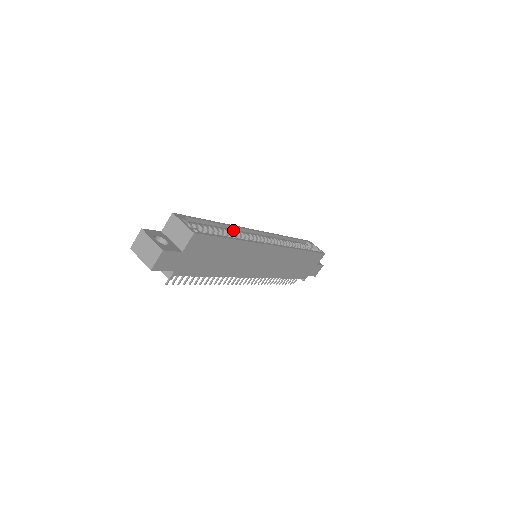
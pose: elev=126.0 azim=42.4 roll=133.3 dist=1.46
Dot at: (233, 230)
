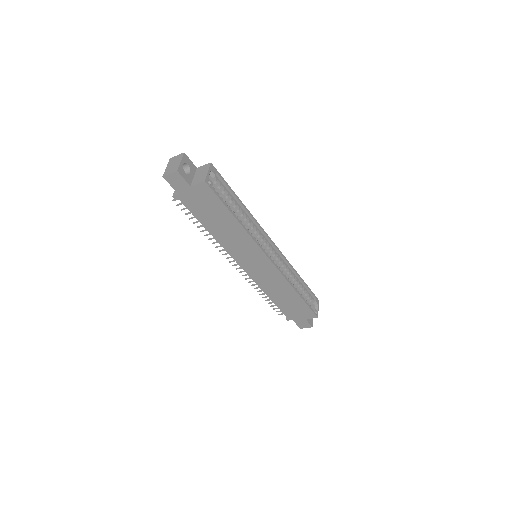
Dot at: (250, 219)
